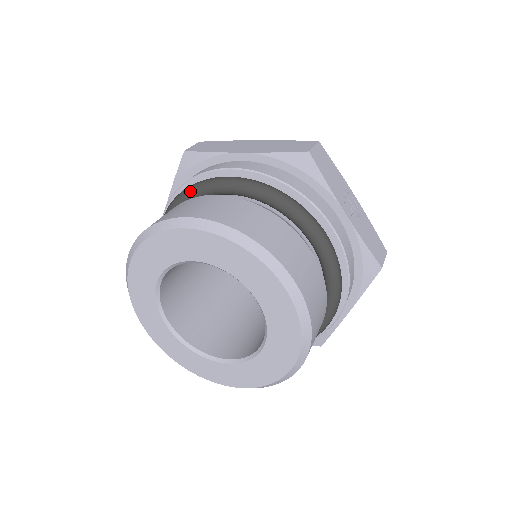
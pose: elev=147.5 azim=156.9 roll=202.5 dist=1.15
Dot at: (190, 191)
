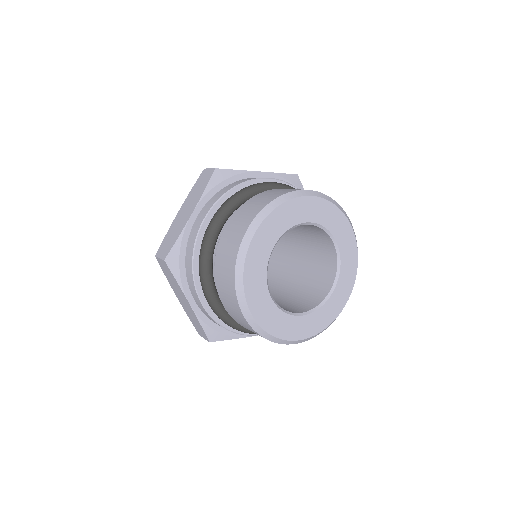
Dot at: (205, 257)
